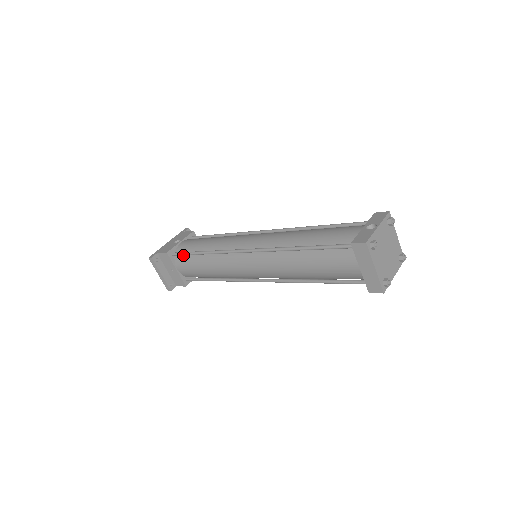
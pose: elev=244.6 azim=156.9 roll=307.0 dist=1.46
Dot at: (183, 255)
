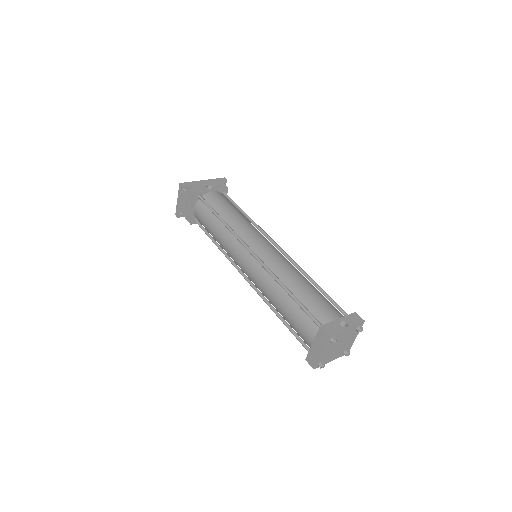
Dot at: (206, 205)
